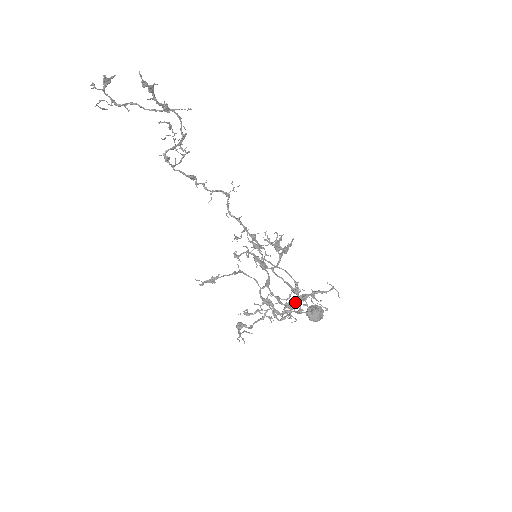
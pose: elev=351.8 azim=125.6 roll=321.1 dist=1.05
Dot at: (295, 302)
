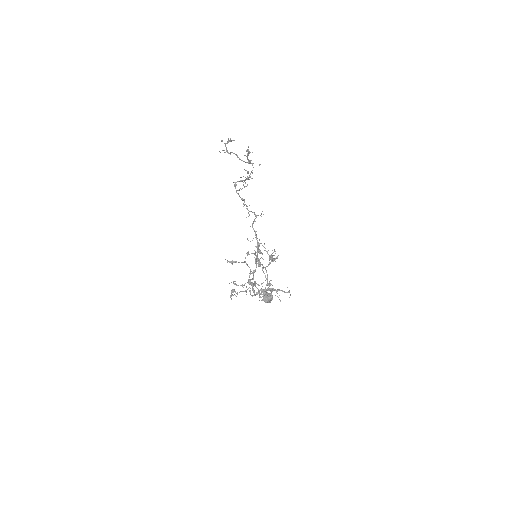
Dot at: (266, 290)
